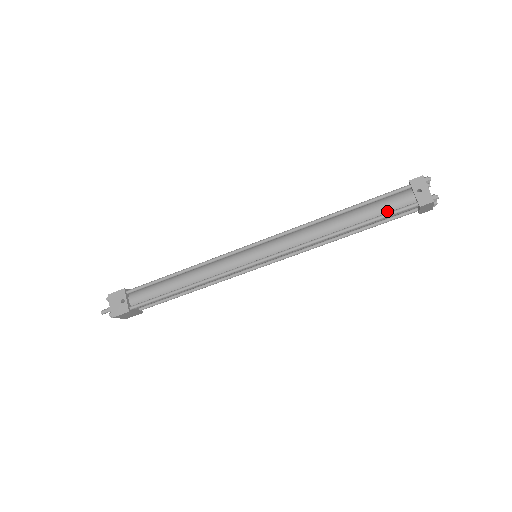
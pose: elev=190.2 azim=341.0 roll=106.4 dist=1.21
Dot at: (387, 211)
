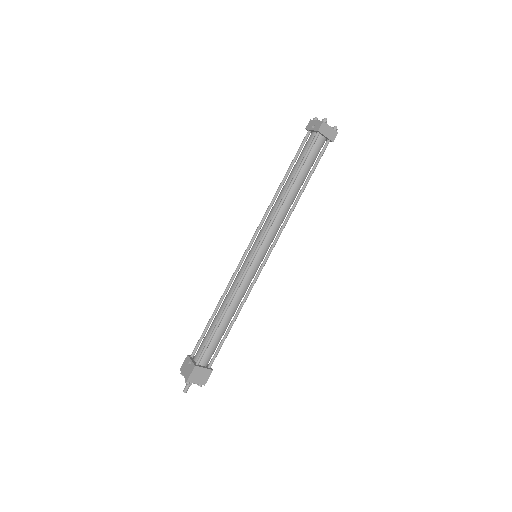
Dot at: (306, 154)
